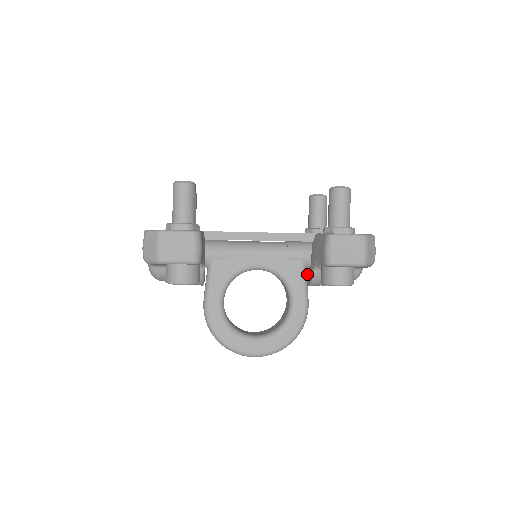
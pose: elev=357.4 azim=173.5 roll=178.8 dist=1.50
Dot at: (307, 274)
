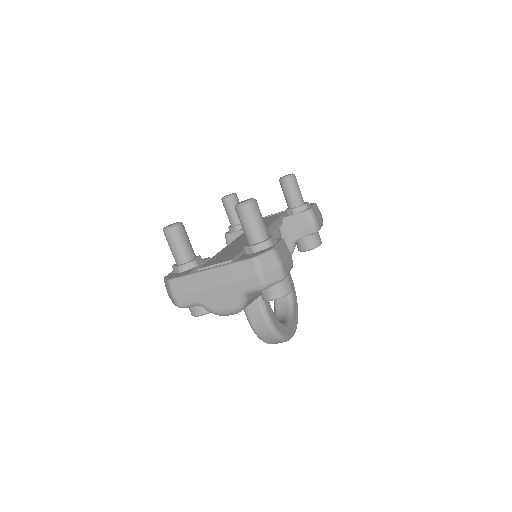
Dot at: occluded
